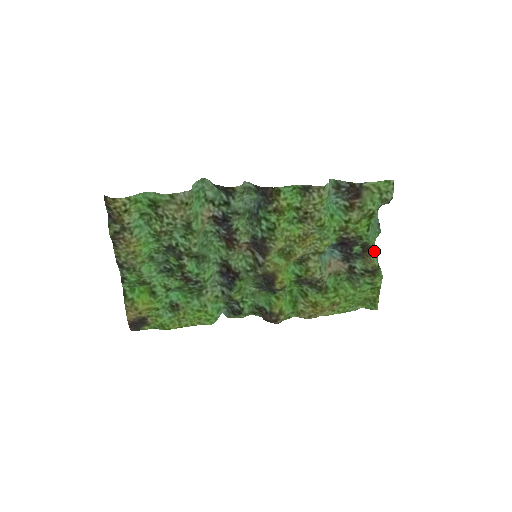
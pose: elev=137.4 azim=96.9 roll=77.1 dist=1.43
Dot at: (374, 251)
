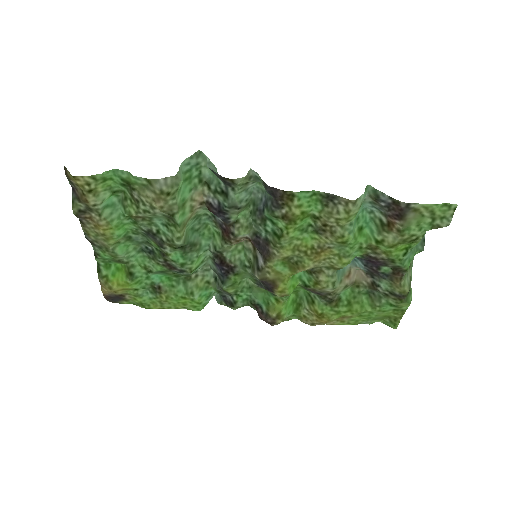
Dot at: (409, 269)
